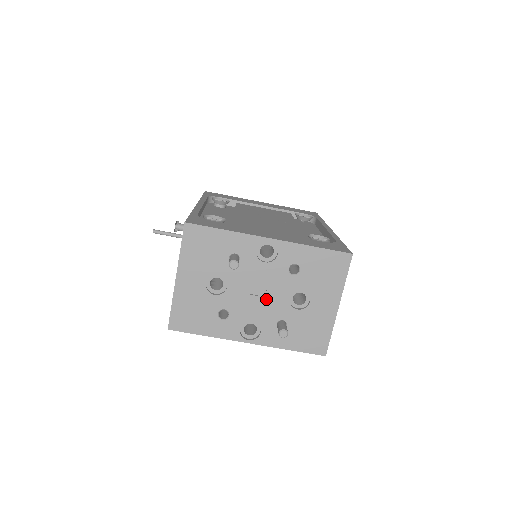
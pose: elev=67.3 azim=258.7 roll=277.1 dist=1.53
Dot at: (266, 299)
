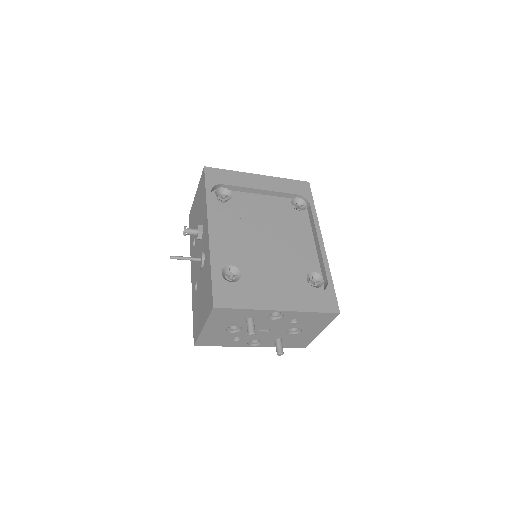
Dot at: (270, 332)
